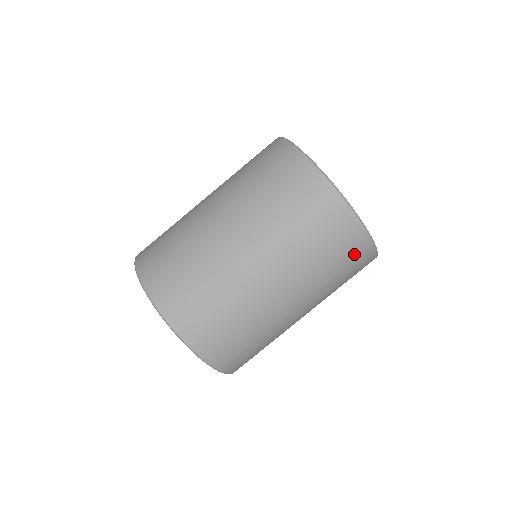
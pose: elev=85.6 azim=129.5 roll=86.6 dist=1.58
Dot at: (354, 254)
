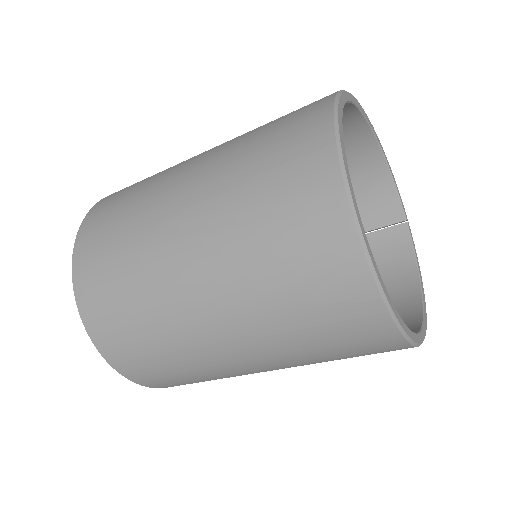
Dot at: (352, 326)
